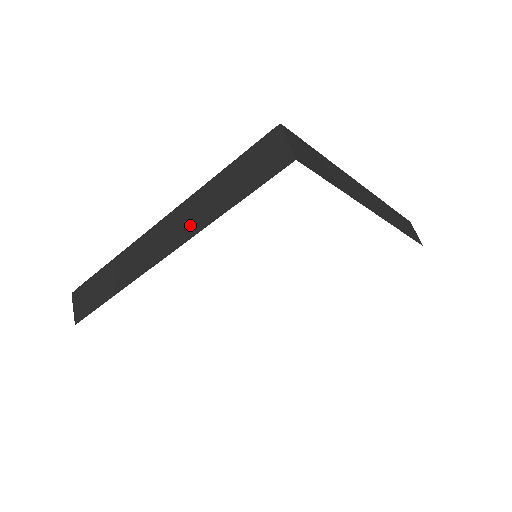
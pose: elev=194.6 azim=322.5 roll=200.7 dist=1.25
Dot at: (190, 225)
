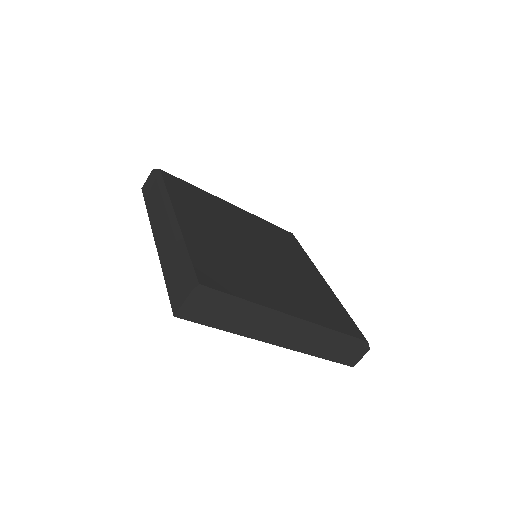
Dot at: (303, 345)
